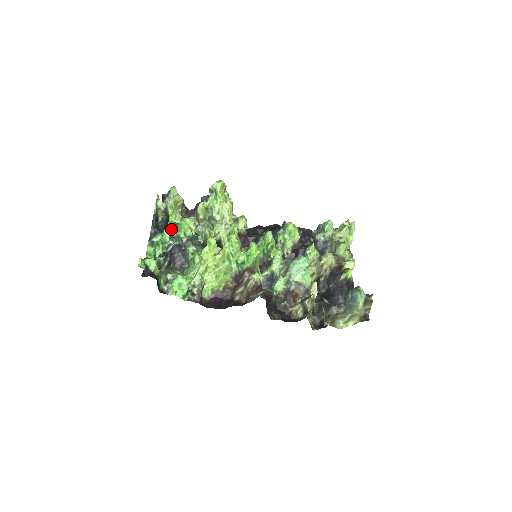
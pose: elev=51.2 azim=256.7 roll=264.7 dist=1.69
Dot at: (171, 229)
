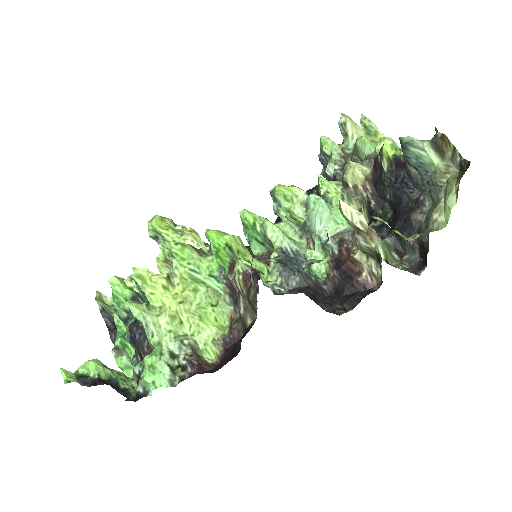
Dot at: (115, 311)
